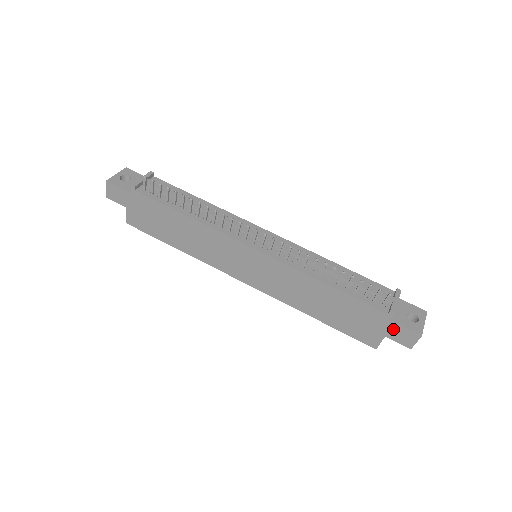
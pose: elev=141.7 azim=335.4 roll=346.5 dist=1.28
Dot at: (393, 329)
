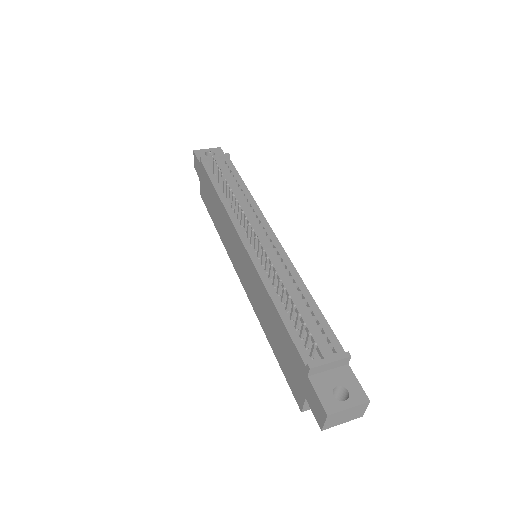
Dot at: (310, 391)
